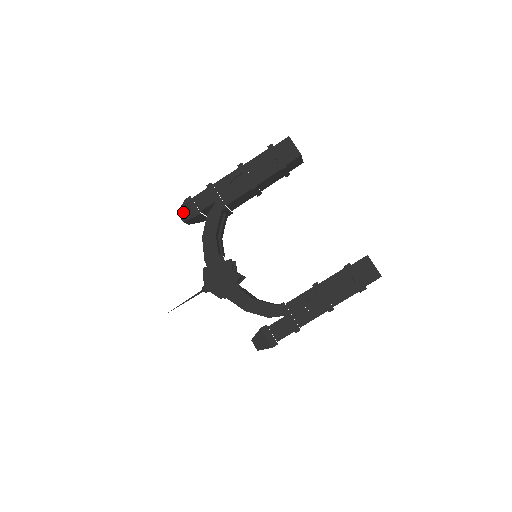
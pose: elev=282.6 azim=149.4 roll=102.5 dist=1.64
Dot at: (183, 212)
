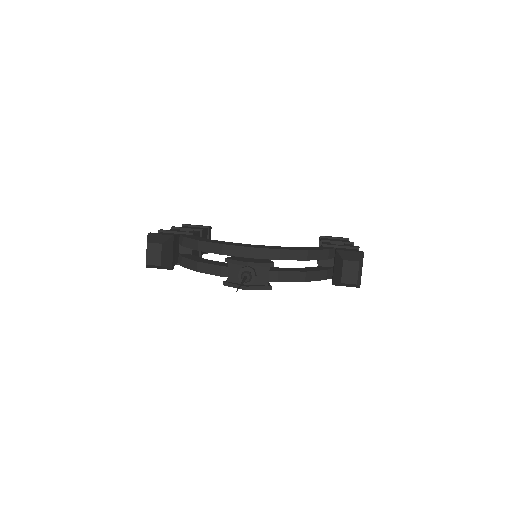
Dot at: (155, 239)
